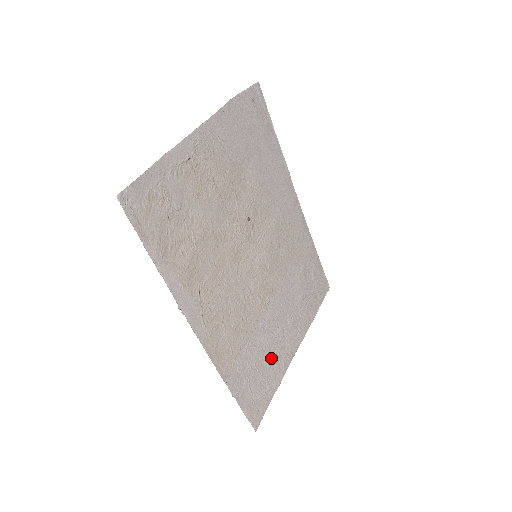
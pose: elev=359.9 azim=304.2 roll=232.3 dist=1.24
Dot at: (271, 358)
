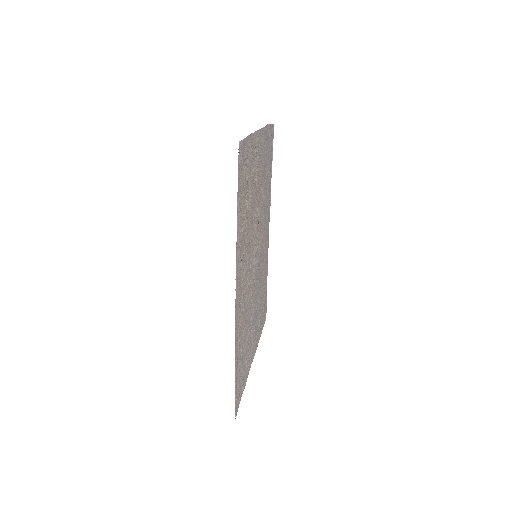
Dot at: (247, 355)
